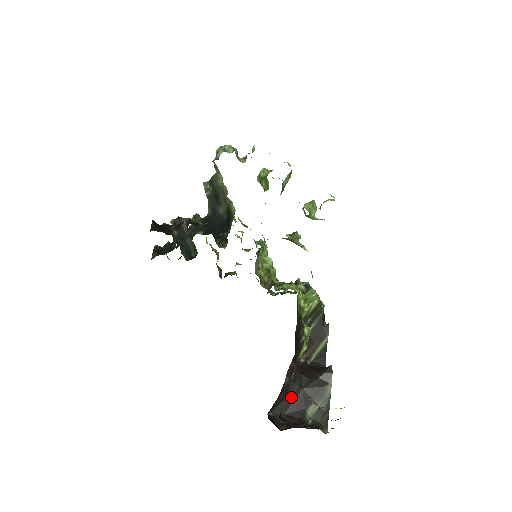
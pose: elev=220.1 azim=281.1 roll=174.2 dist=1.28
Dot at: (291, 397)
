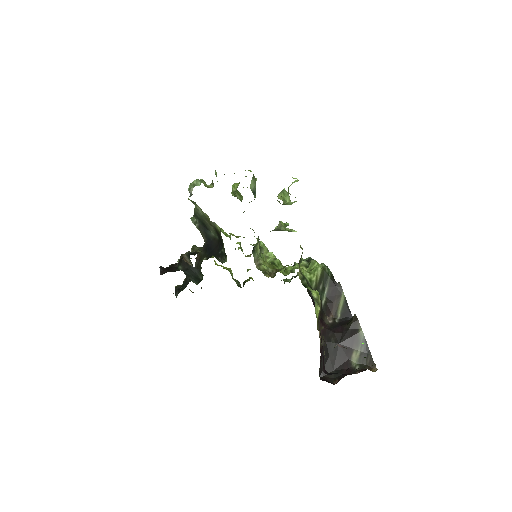
Dot at: (333, 355)
